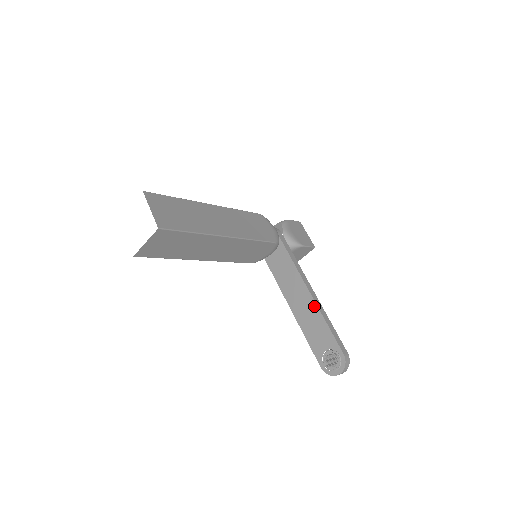
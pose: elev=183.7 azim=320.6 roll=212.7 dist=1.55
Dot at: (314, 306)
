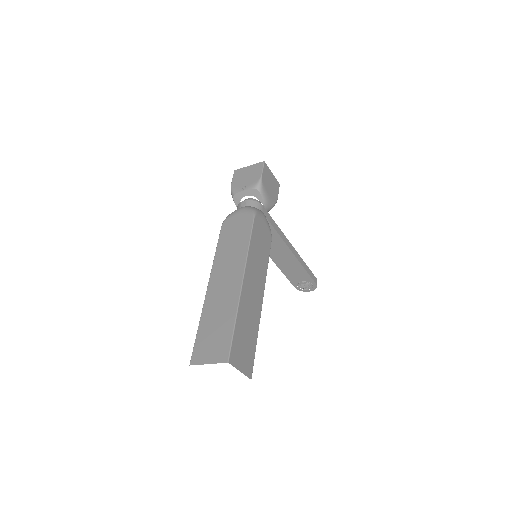
Dot at: (296, 261)
